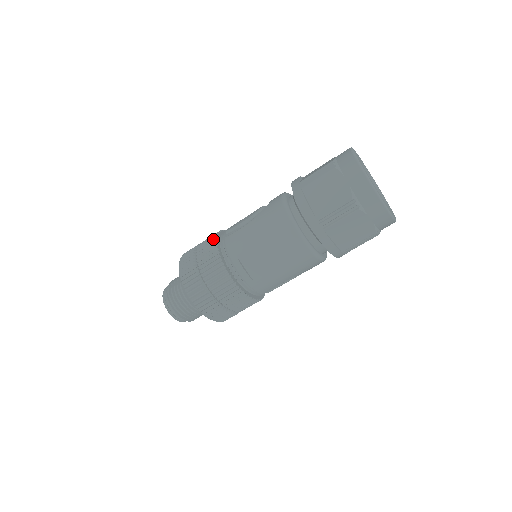
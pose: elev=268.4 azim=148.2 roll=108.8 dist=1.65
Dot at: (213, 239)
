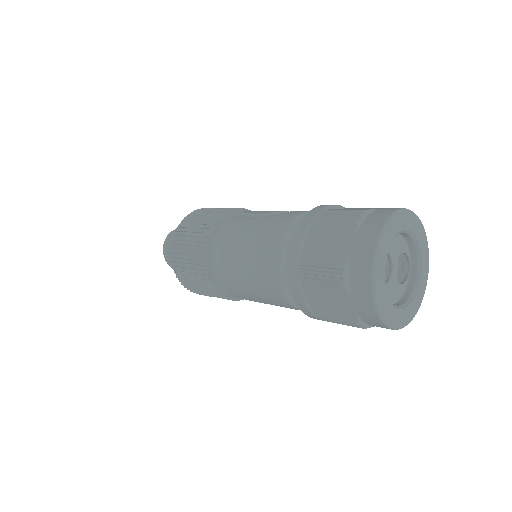
Dot at: (225, 211)
